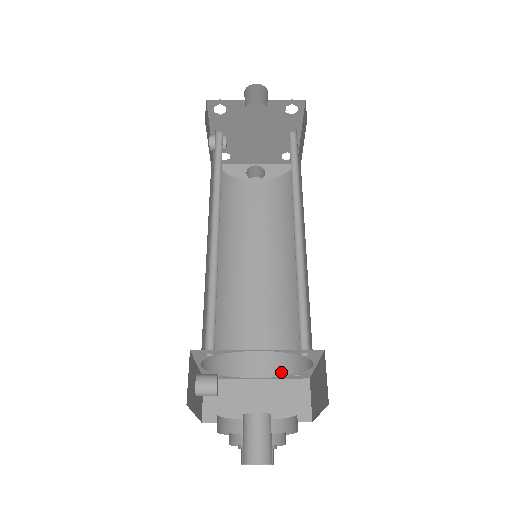
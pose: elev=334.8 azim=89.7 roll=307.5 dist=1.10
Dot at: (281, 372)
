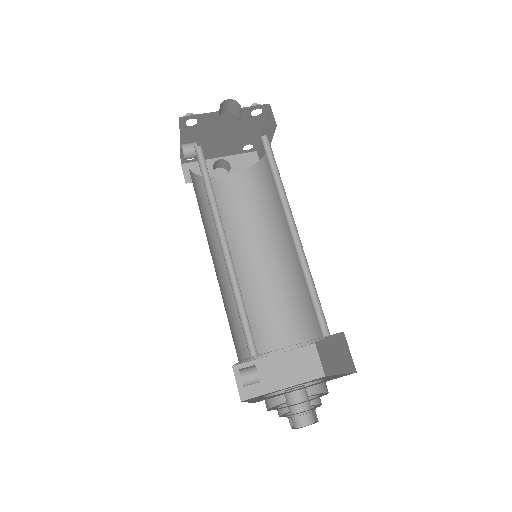
Dot at: (294, 345)
